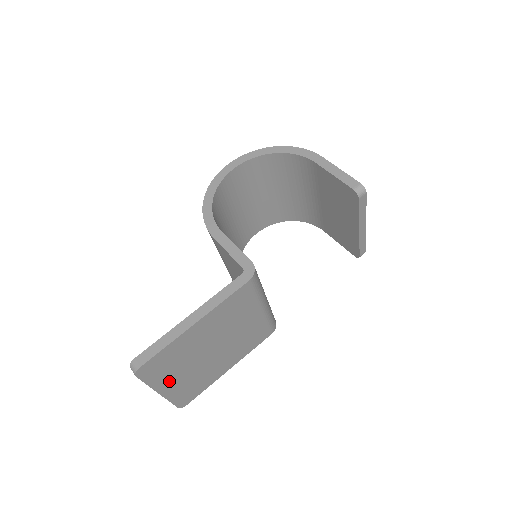
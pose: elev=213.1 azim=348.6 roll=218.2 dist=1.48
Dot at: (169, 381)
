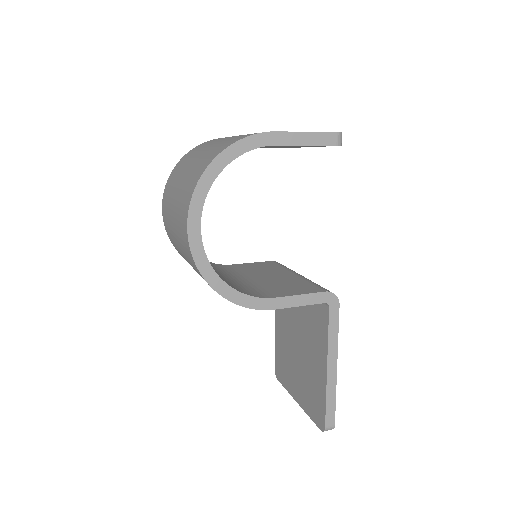
Dot at: occluded
